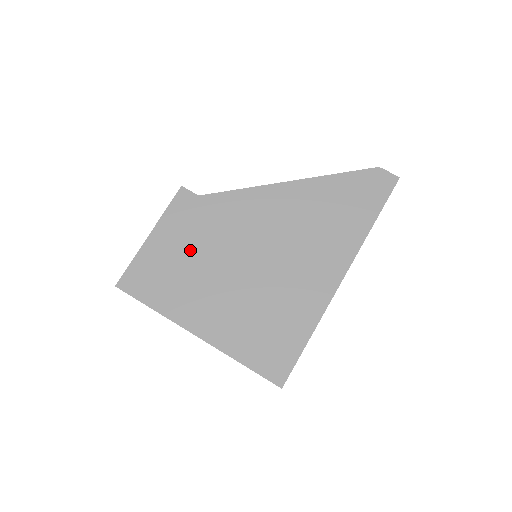
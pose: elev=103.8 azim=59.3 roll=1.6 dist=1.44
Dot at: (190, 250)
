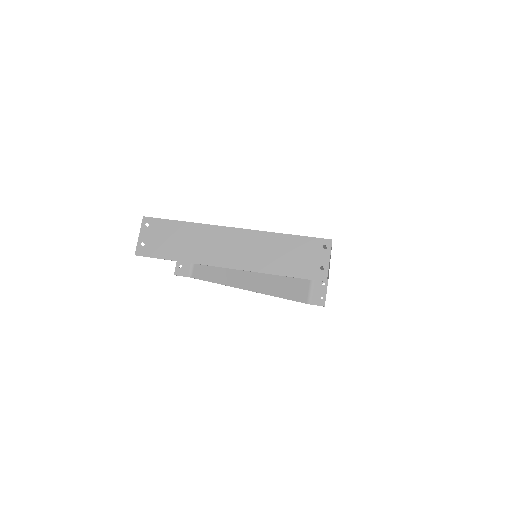
Dot at: occluded
